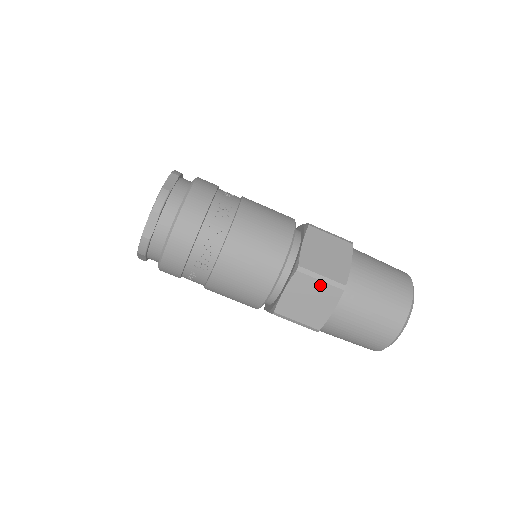
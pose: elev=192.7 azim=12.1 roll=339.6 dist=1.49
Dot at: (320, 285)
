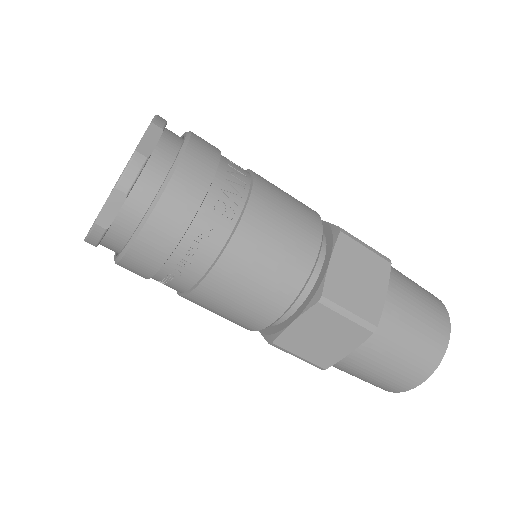
Dot at: (367, 254)
